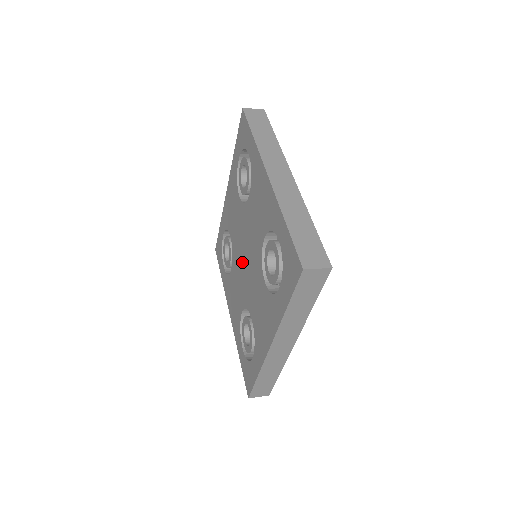
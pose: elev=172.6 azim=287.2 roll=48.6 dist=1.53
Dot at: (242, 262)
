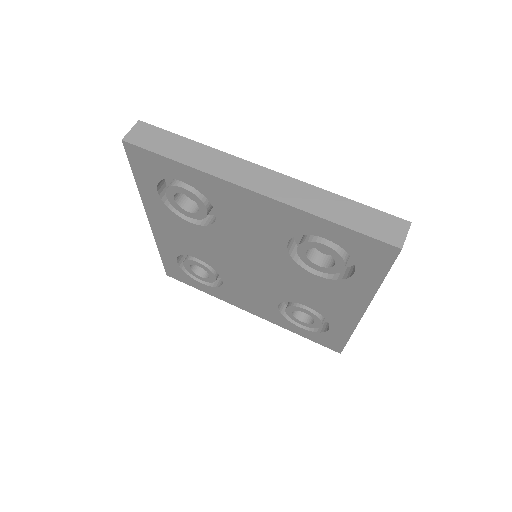
Dot at: (237, 258)
